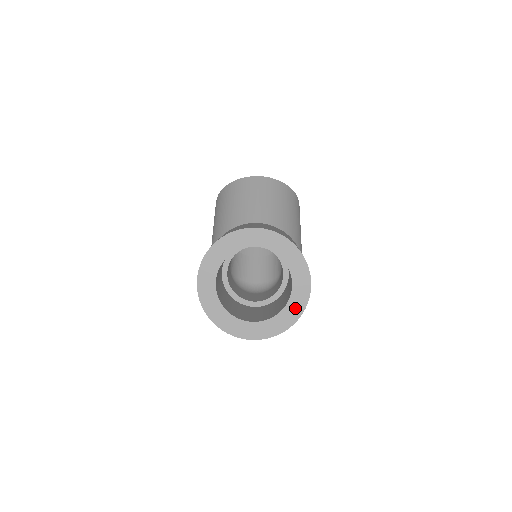
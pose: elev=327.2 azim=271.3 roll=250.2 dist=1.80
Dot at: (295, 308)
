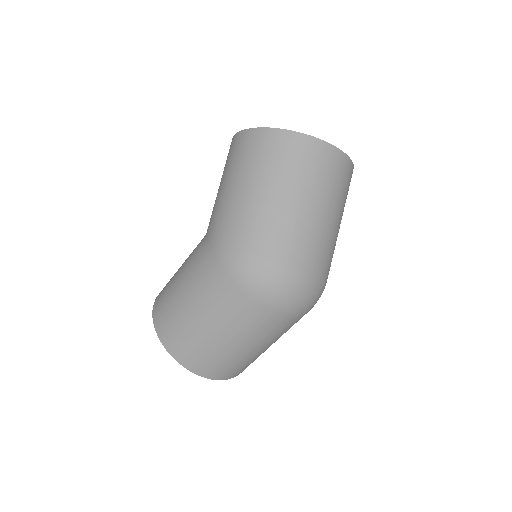
Dot at: occluded
